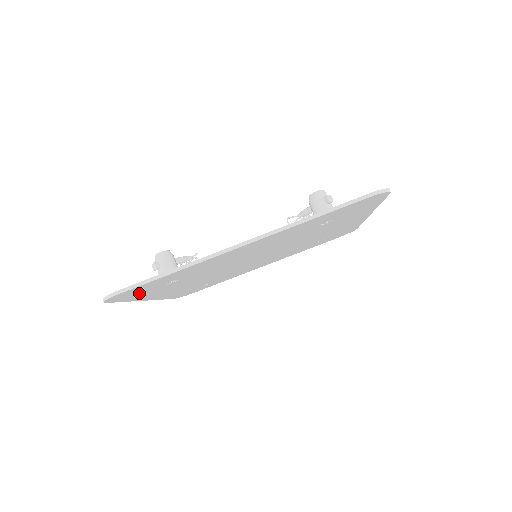
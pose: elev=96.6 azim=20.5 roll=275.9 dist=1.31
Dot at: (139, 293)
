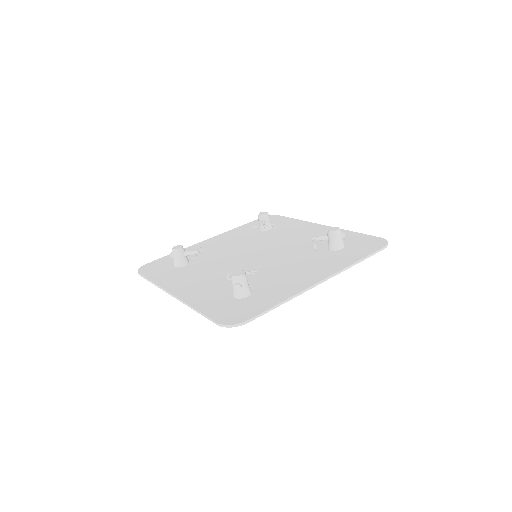
Dot at: (224, 309)
